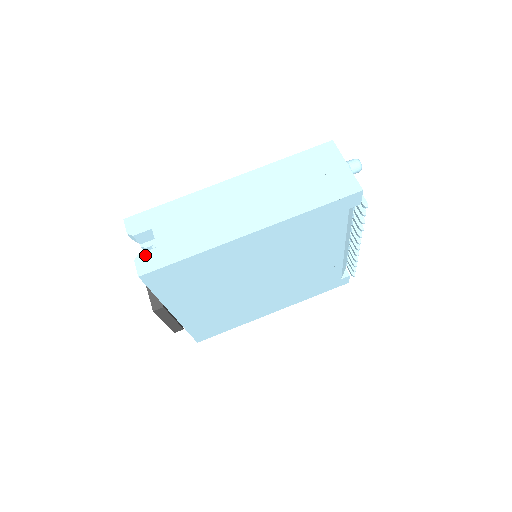
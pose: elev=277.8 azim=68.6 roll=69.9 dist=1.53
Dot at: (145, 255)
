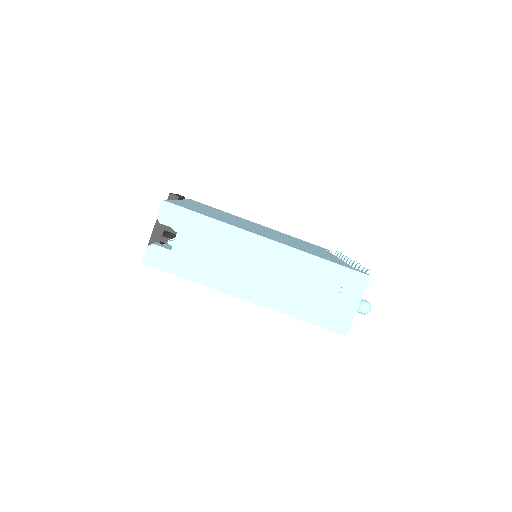
Dot at: (158, 249)
